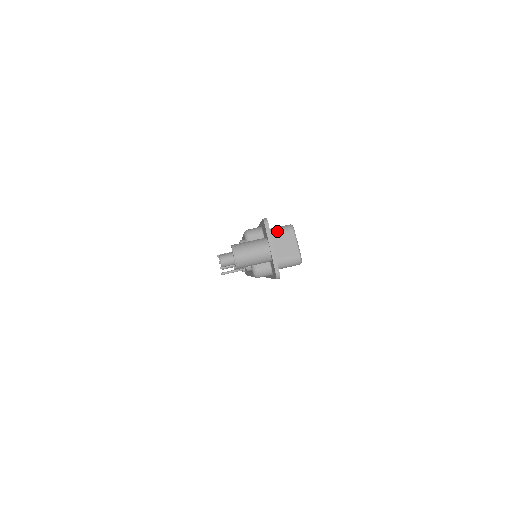
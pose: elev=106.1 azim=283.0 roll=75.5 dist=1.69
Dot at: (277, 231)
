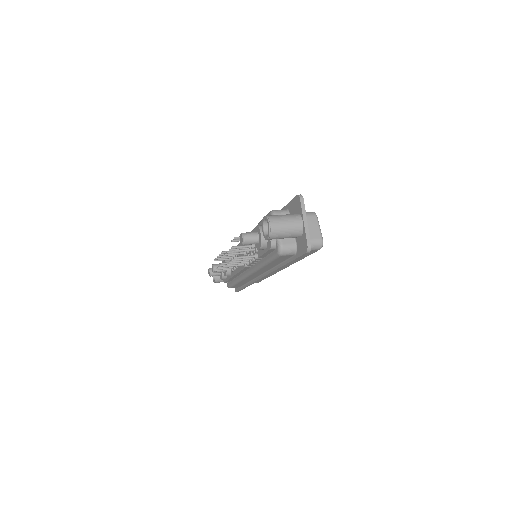
Dot at: occluded
